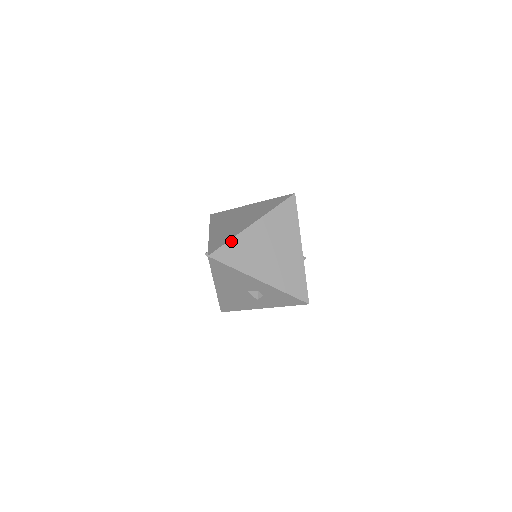
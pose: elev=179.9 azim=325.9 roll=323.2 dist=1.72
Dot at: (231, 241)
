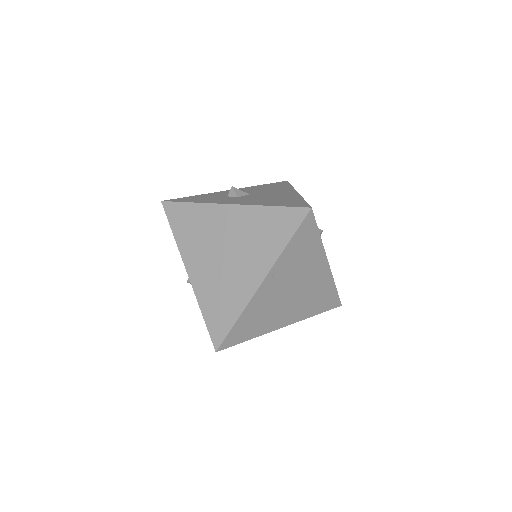
Dot at: (239, 320)
